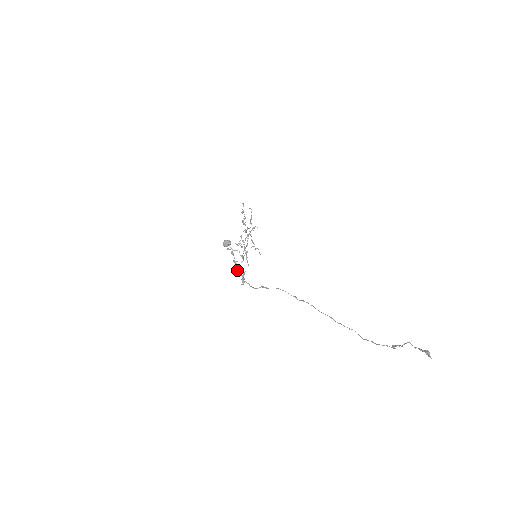
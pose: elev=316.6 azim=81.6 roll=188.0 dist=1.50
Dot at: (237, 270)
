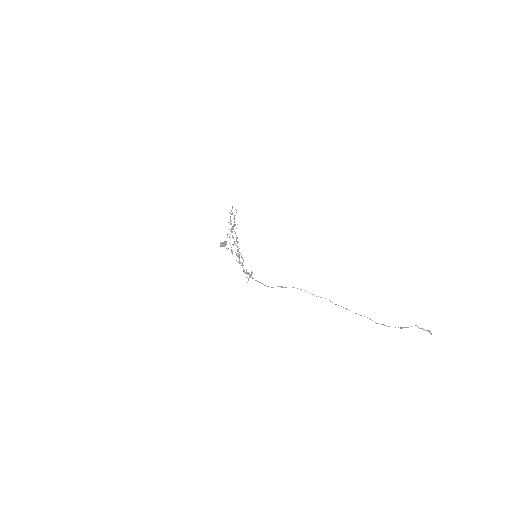
Dot at: (246, 271)
